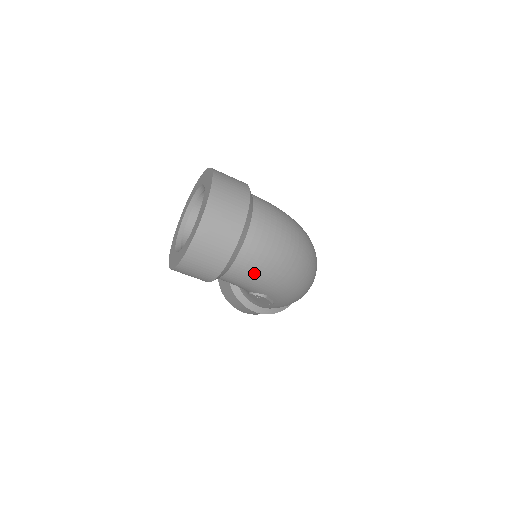
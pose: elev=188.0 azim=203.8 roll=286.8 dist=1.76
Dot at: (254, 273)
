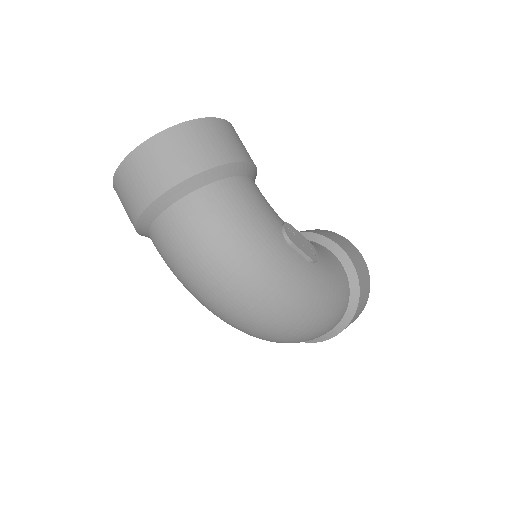
Dot at: occluded
